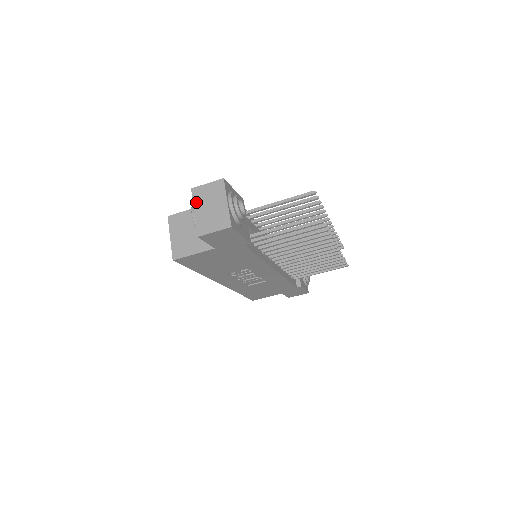
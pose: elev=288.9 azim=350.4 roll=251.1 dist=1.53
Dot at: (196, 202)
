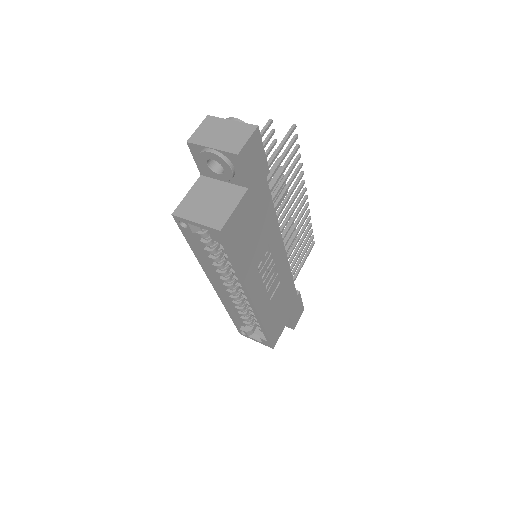
Dot at: (203, 143)
